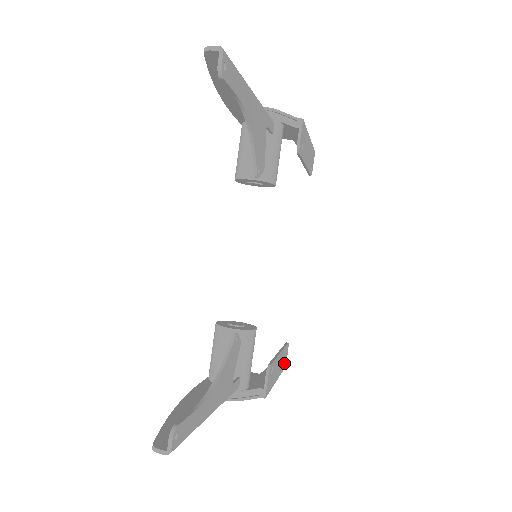
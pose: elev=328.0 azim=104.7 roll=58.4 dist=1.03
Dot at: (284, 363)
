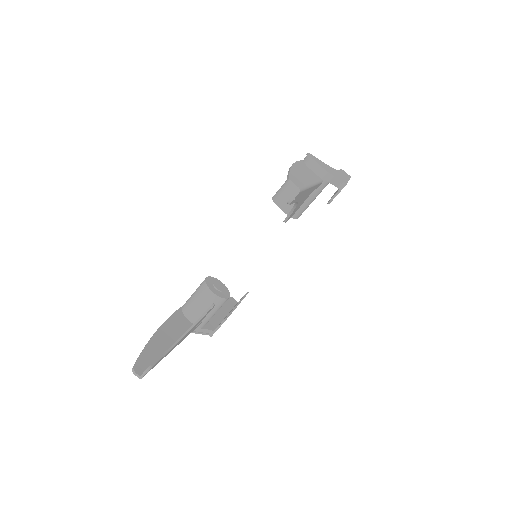
Dot at: occluded
